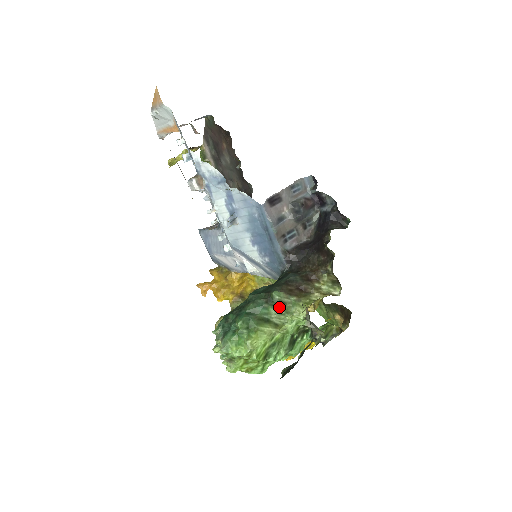
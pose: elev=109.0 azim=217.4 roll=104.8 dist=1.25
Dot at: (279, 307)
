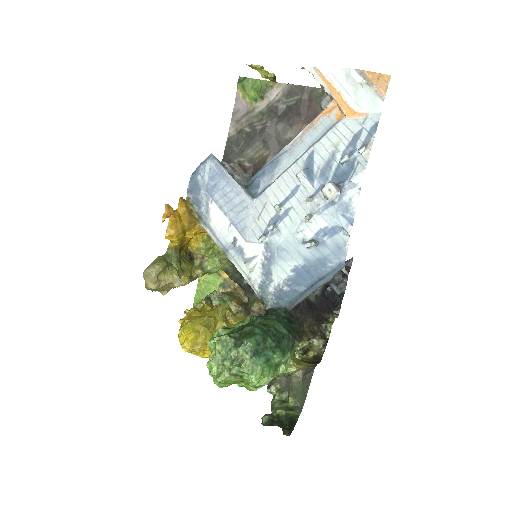
Dot at: occluded
